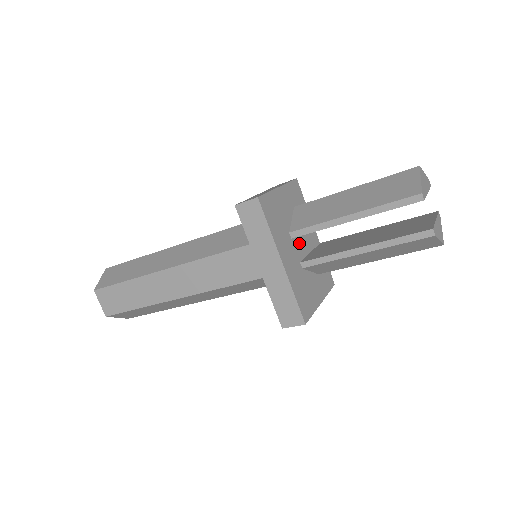
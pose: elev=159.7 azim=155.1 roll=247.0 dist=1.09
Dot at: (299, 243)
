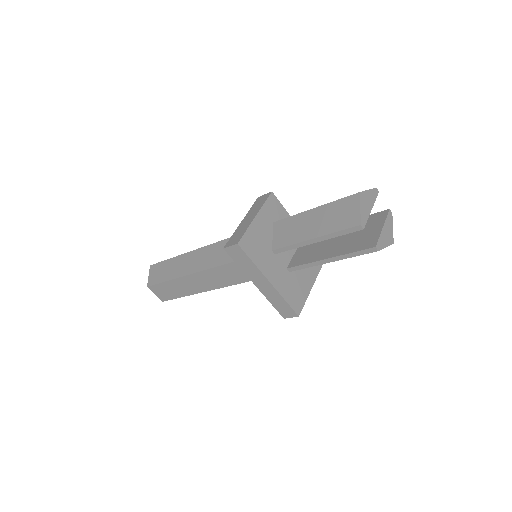
Dot at: (283, 252)
